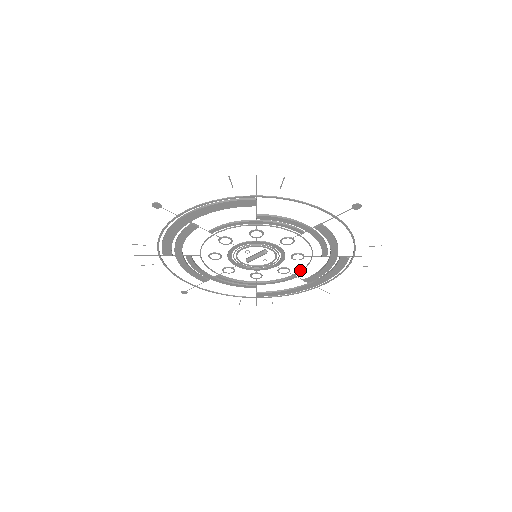
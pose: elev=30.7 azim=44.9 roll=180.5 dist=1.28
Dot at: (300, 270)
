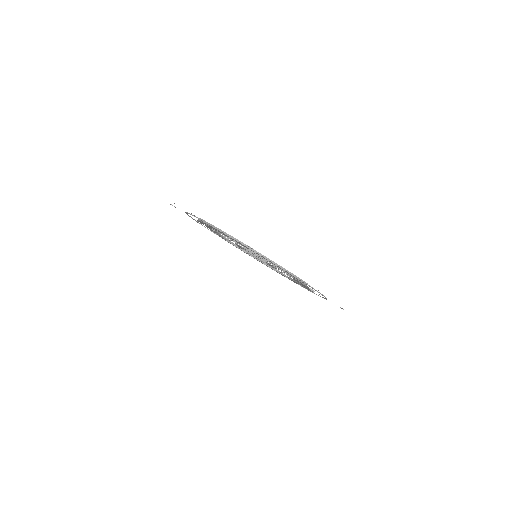
Dot at: occluded
